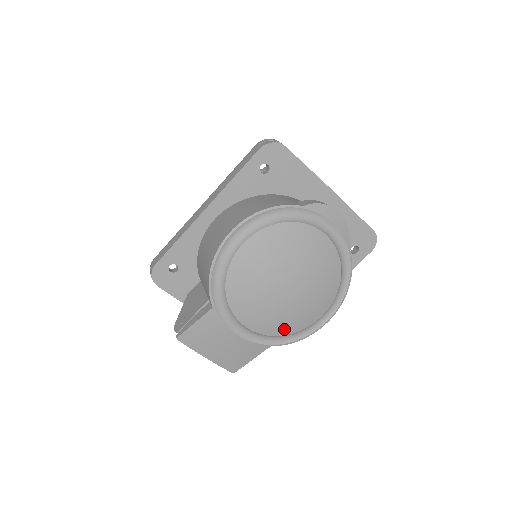
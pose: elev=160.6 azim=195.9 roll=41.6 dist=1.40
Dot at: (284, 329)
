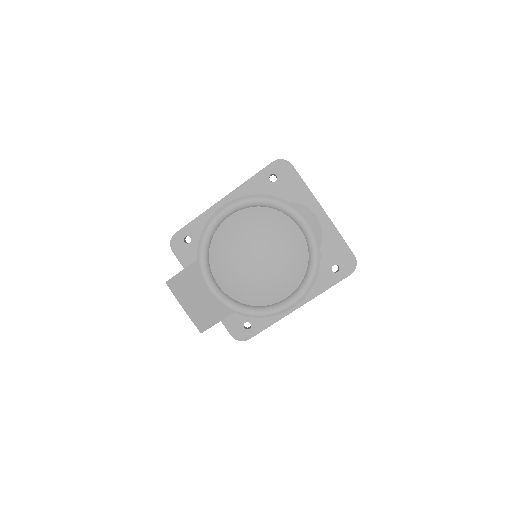
Dot at: (248, 298)
